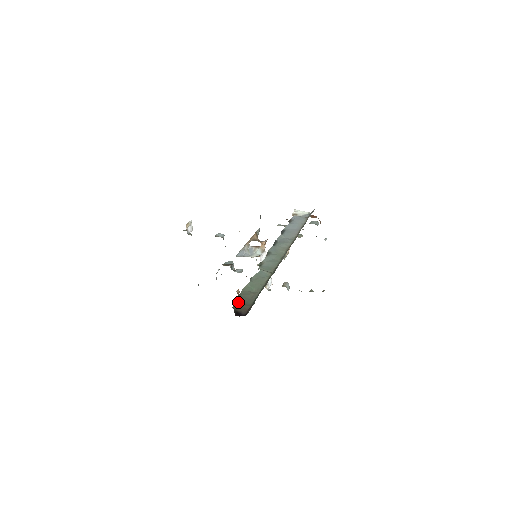
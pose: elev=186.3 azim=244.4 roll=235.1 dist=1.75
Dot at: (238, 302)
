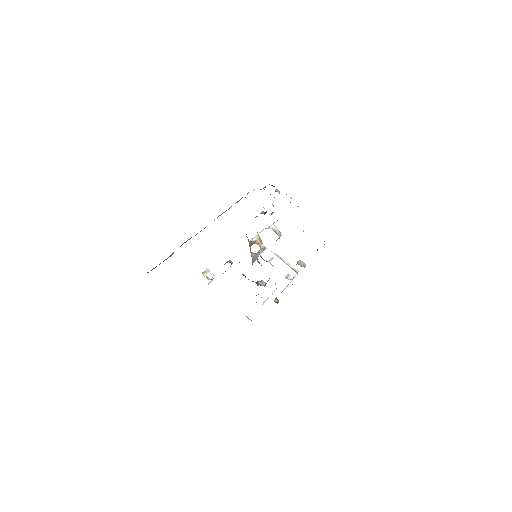
Dot at: occluded
